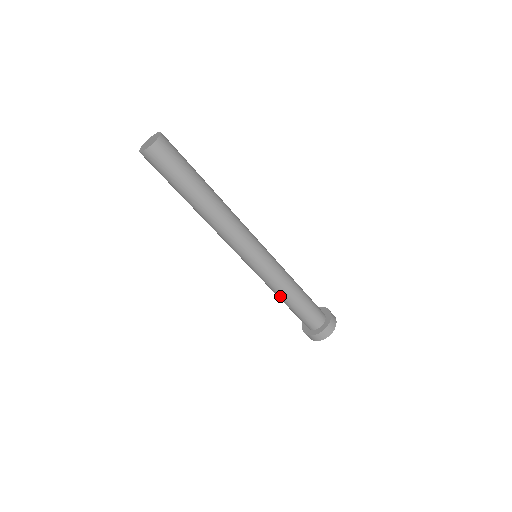
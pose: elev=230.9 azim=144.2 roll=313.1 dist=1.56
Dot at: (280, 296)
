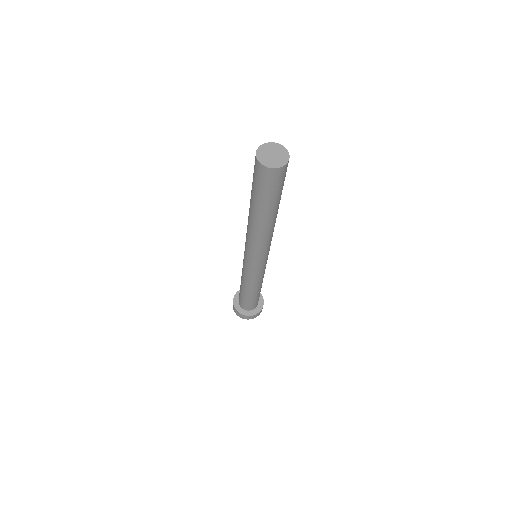
Dot at: (252, 288)
